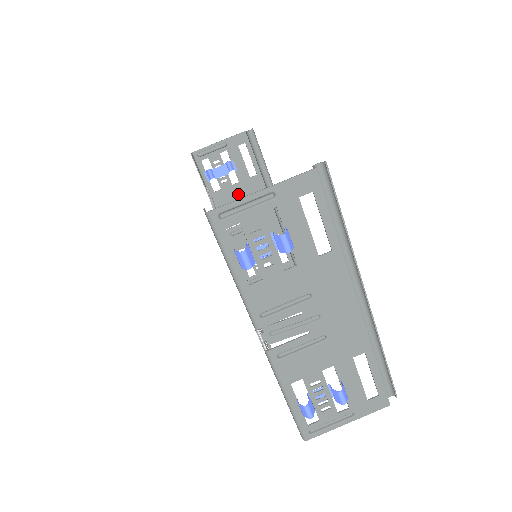
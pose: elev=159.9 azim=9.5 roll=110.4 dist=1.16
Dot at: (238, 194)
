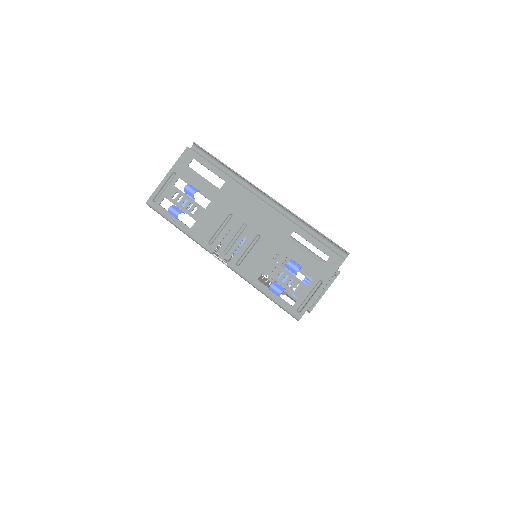
Dot at: occluded
